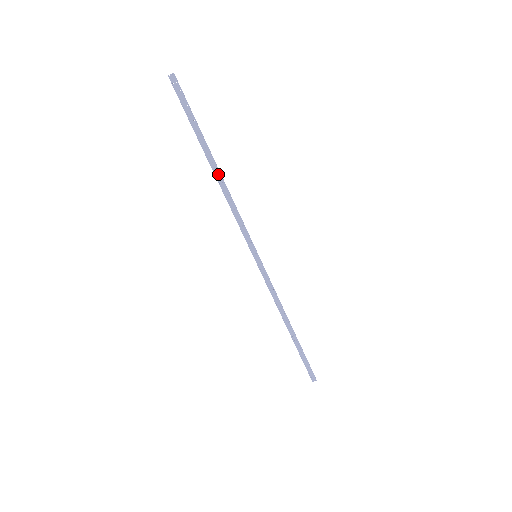
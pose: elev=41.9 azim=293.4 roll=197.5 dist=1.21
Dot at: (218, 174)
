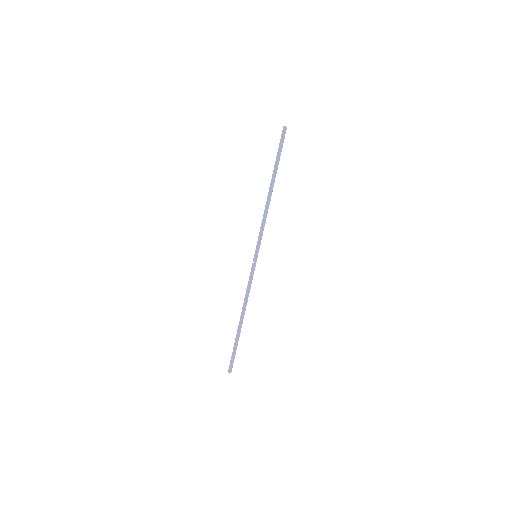
Dot at: (271, 193)
